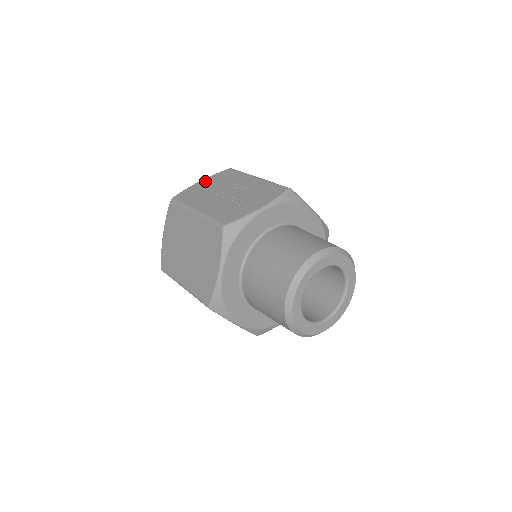
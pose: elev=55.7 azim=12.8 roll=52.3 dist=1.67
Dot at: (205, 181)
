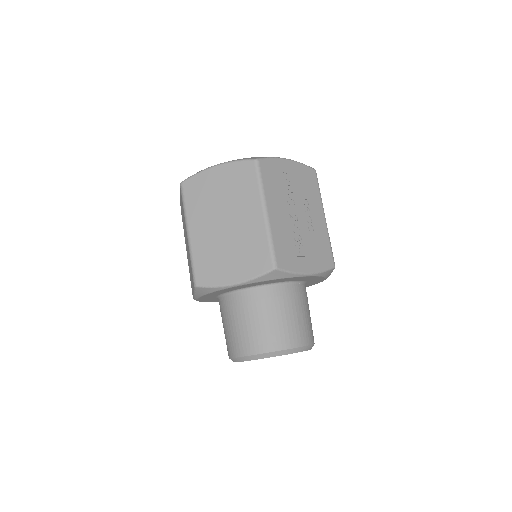
Dot at: (291, 167)
